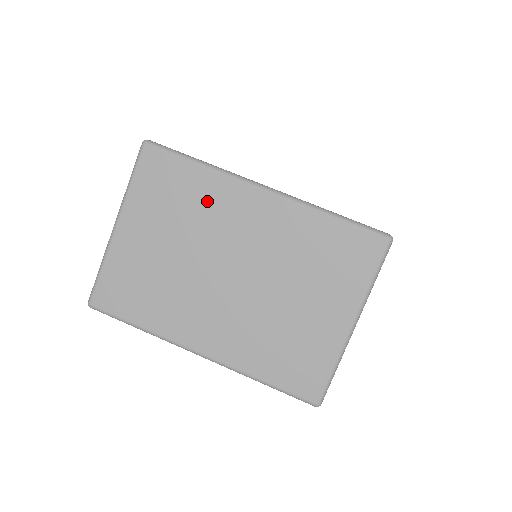
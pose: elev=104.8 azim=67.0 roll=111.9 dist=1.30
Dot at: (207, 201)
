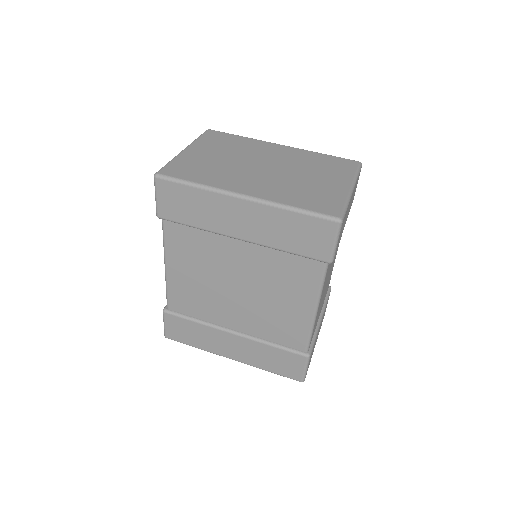
Dot at: (247, 146)
